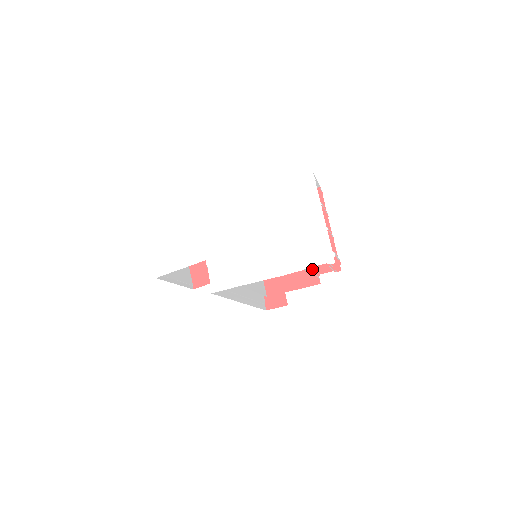
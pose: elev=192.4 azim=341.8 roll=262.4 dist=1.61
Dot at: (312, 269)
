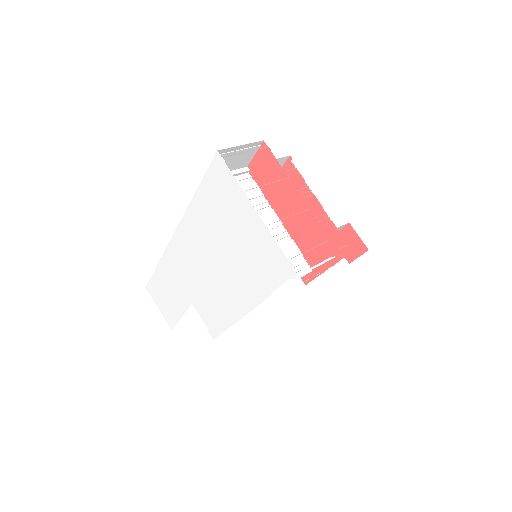
Dot at: (308, 262)
